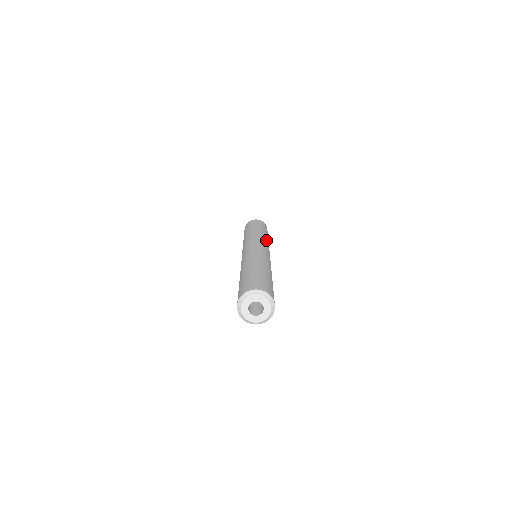
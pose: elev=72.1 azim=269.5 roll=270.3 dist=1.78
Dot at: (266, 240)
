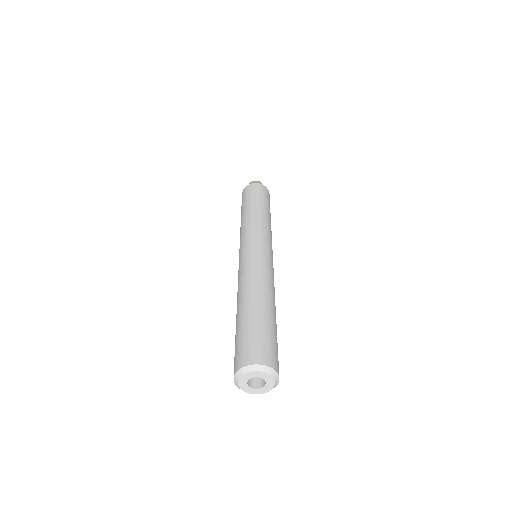
Dot at: (265, 227)
